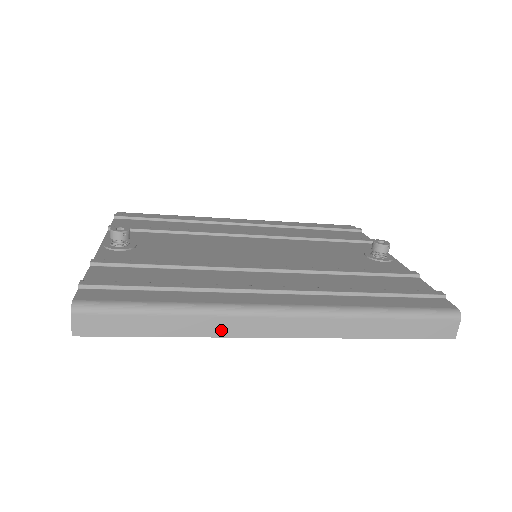
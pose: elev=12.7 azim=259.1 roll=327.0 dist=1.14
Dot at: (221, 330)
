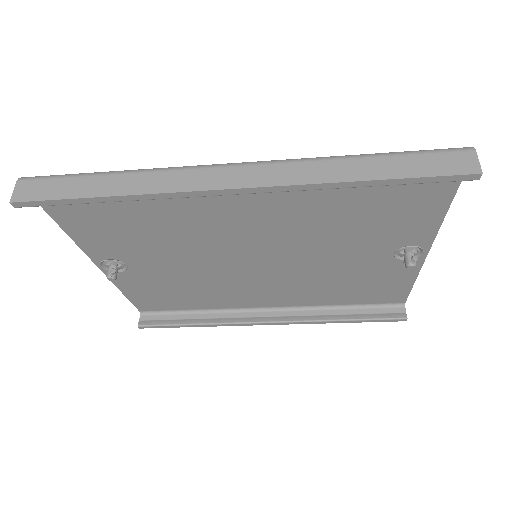
Dot at: (164, 186)
